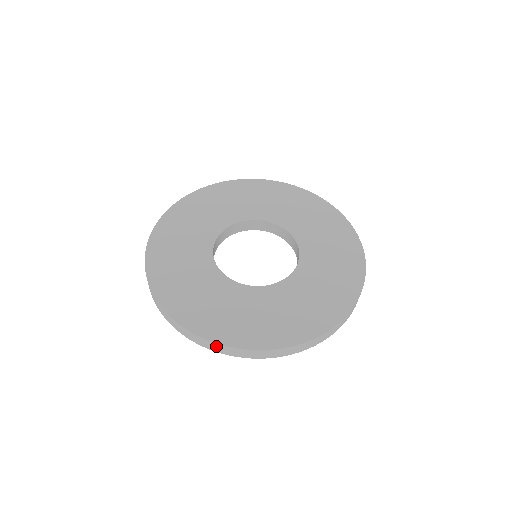
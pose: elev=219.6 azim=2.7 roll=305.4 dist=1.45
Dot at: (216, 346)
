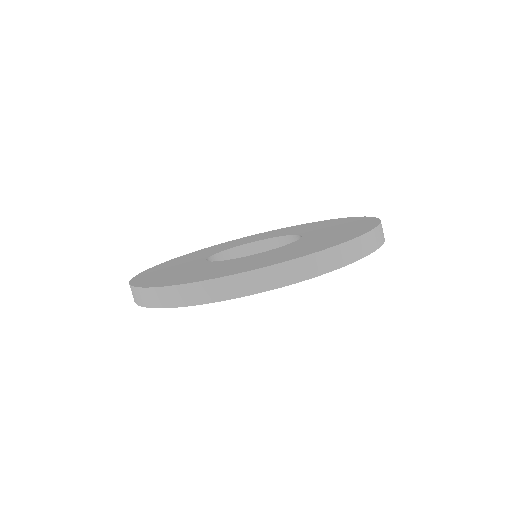
Dot at: (164, 294)
